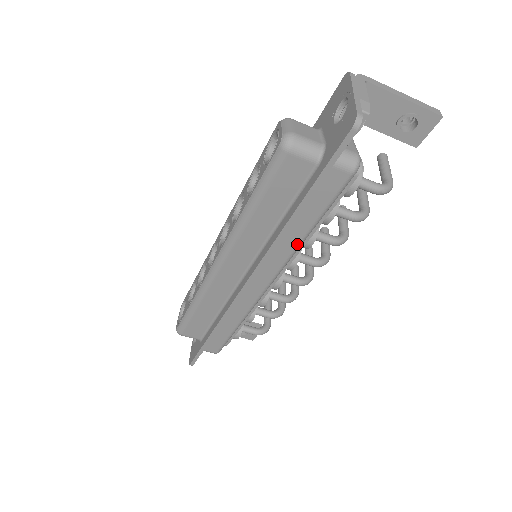
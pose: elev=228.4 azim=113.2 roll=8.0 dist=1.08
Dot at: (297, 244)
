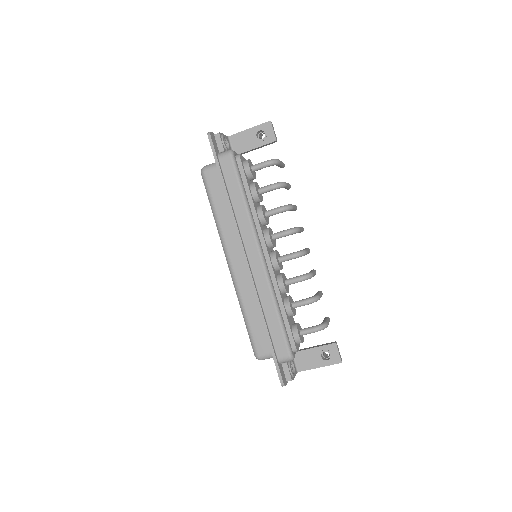
Dot at: (246, 212)
